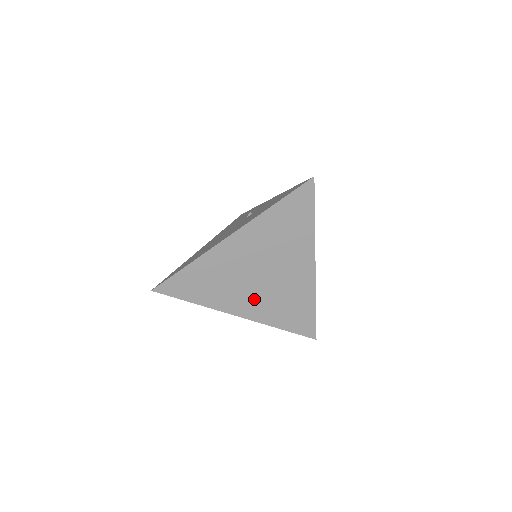
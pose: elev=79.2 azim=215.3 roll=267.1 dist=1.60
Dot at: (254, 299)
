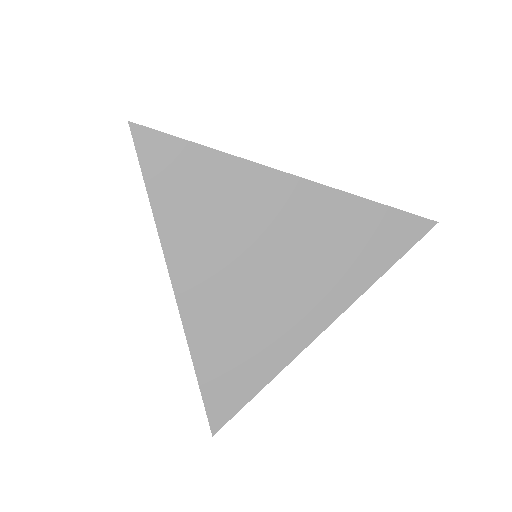
Dot at: (218, 287)
